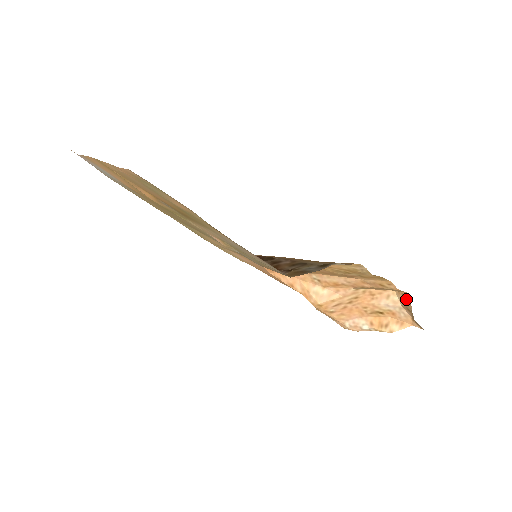
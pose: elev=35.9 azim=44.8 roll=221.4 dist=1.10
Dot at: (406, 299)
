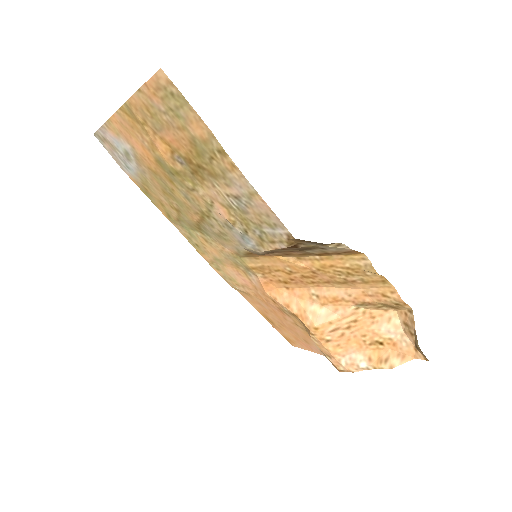
Dot at: (409, 318)
